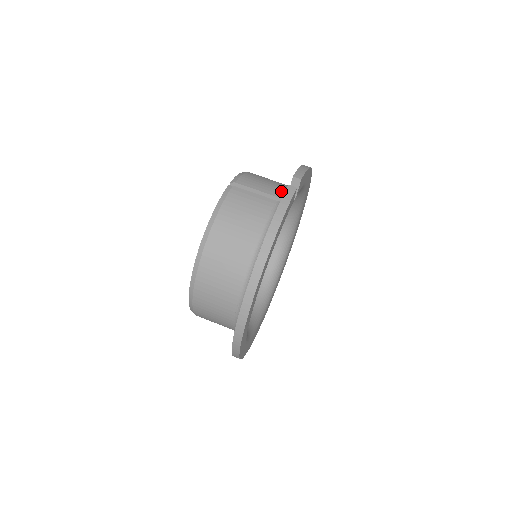
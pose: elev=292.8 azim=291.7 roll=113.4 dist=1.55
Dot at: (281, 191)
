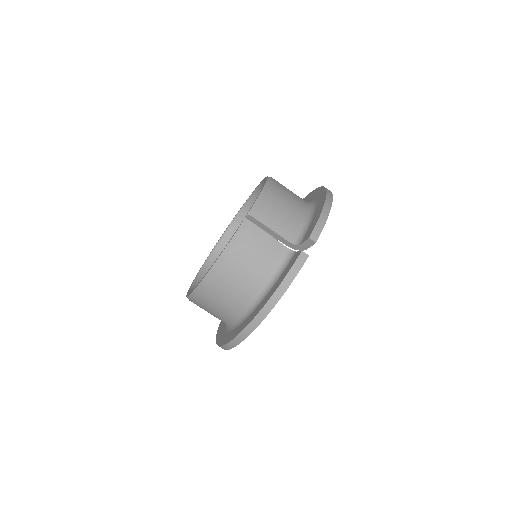
Dot at: (295, 232)
